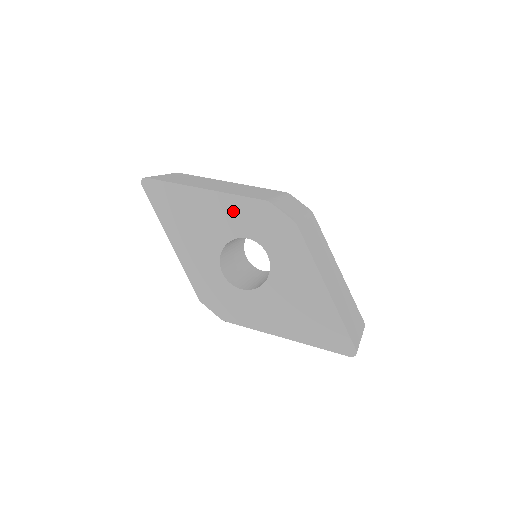
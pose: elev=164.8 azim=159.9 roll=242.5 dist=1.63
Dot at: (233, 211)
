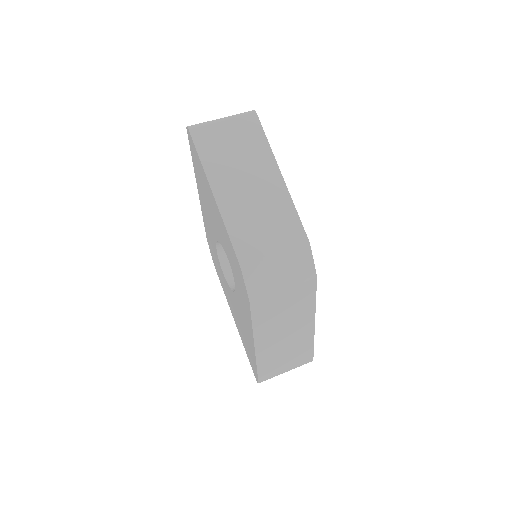
Dot at: (224, 235)
